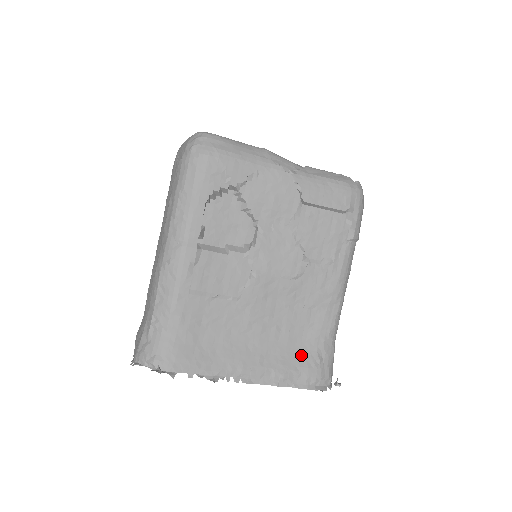
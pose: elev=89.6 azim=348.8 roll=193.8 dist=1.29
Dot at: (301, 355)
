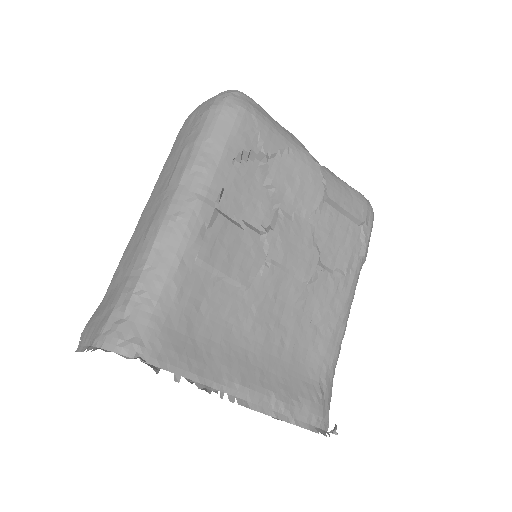
Dot at: (303, 383)
